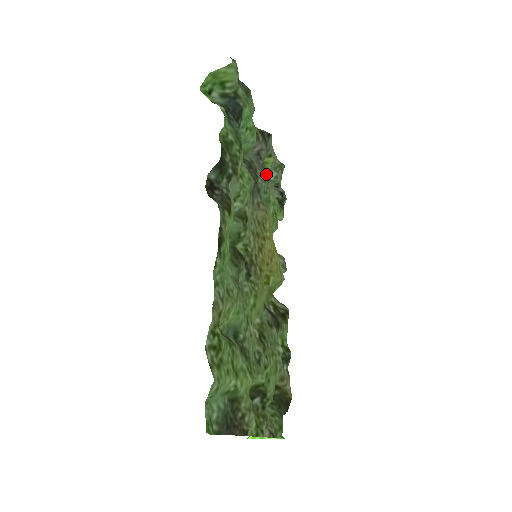
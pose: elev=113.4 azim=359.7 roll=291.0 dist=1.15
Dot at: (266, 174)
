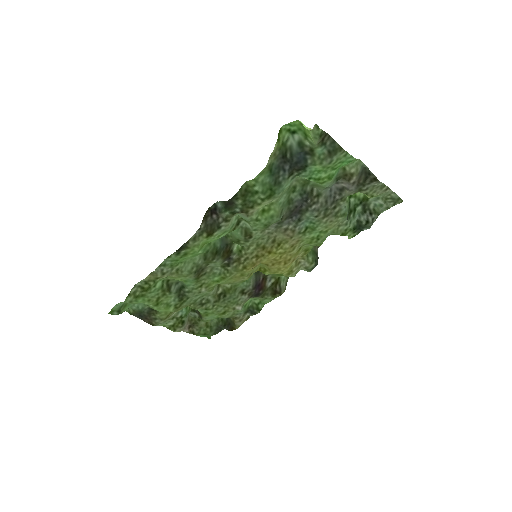
Dot at: (333, 209)
